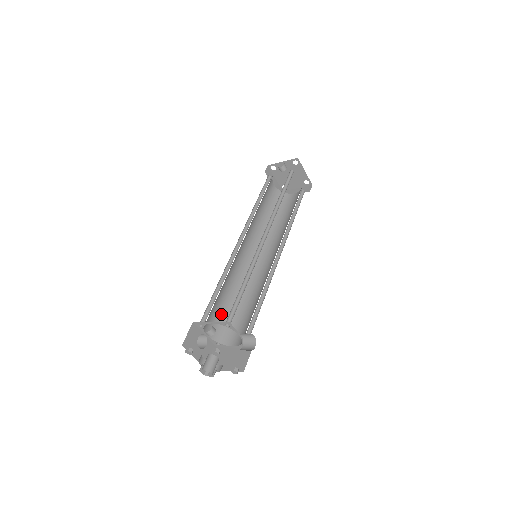
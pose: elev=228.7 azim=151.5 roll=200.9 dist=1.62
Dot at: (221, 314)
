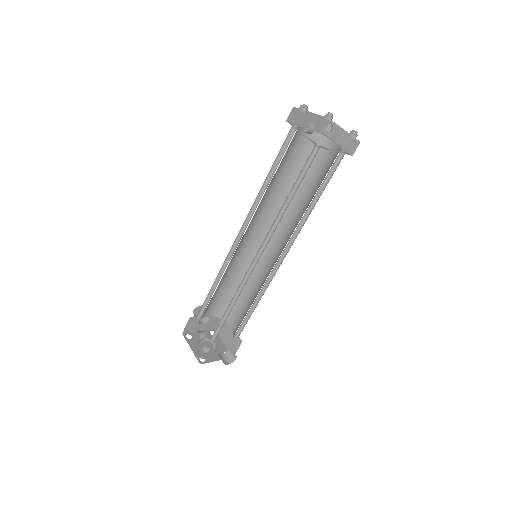
Dot at: (222, 297)
